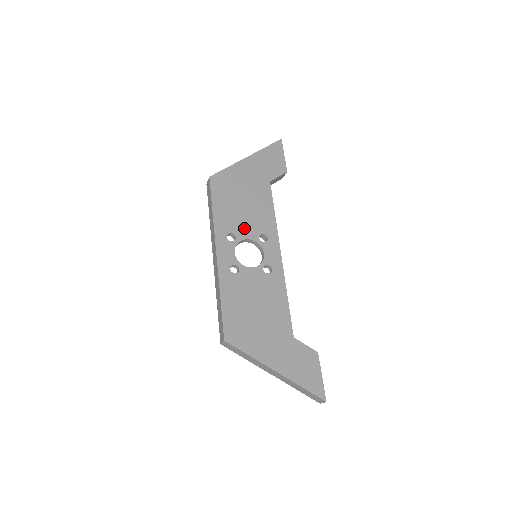
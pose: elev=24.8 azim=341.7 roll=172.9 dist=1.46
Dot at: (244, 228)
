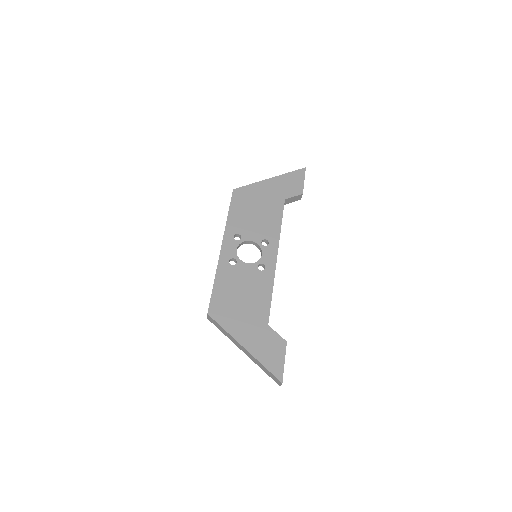
Dot at: (251, 232)
